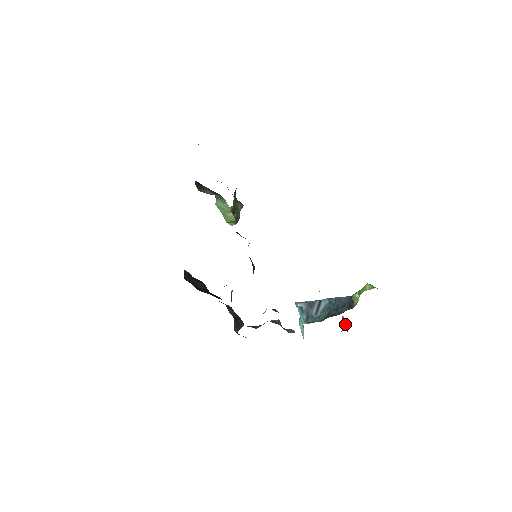
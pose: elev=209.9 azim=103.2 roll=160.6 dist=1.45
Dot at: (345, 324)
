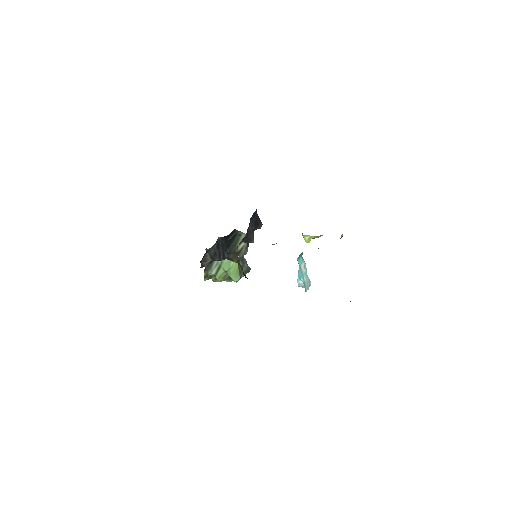
Dot at: occluded
